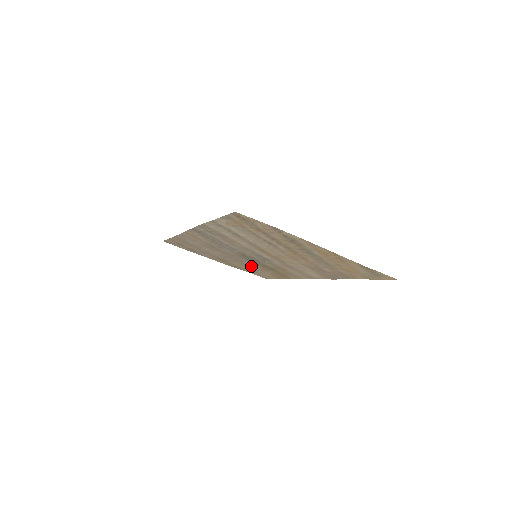
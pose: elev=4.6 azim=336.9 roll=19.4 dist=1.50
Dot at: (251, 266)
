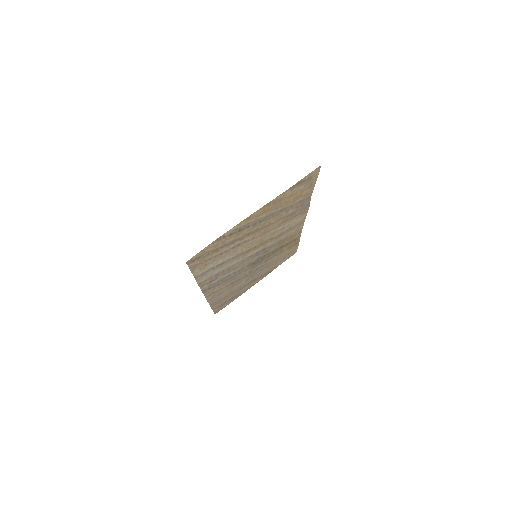
Dot at: (272, 261)
